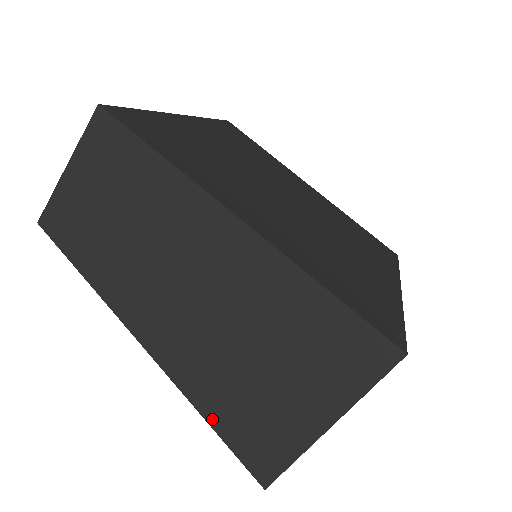
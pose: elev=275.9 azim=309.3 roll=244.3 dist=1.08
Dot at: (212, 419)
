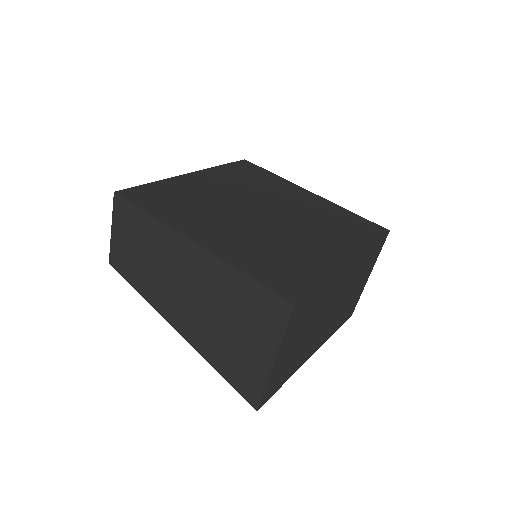
Dot at: (216, 367)
